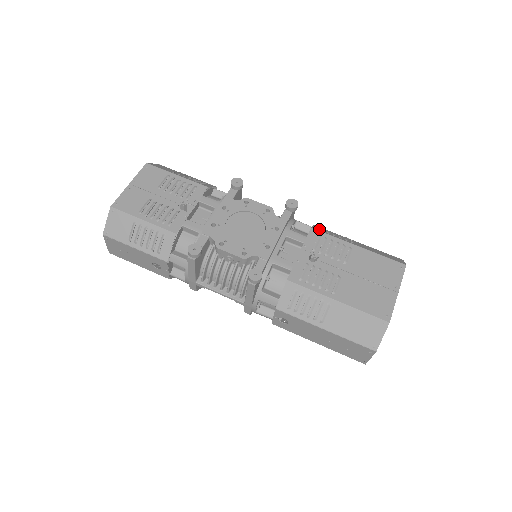
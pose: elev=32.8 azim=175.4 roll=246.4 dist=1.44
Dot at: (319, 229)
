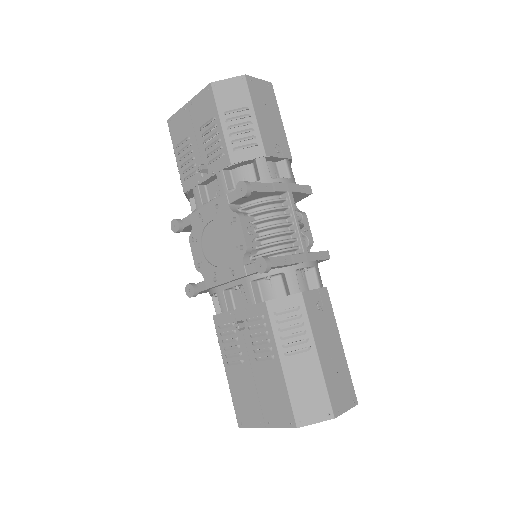
Dot at: (280, 307)
